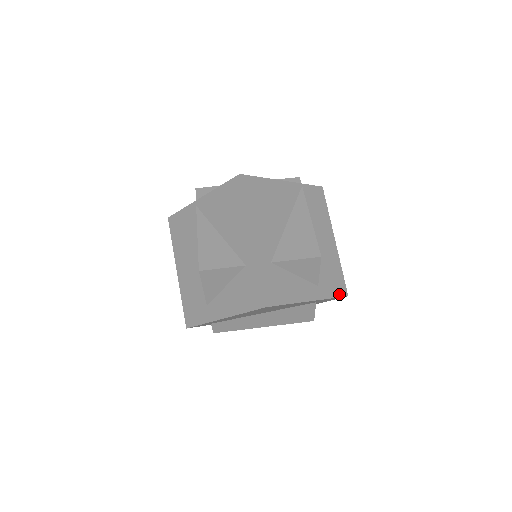
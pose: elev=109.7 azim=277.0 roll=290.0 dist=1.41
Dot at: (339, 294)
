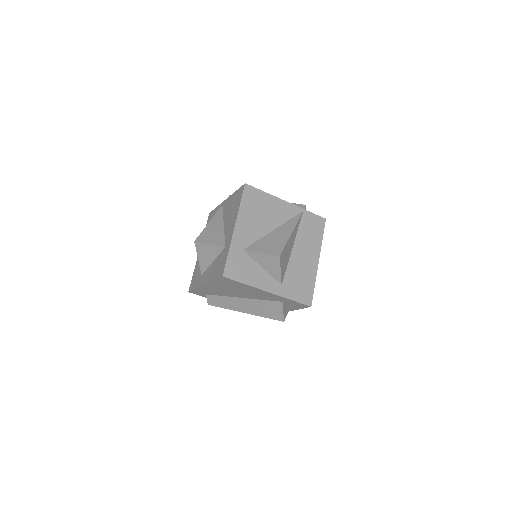
Dot at: (302, 301)
